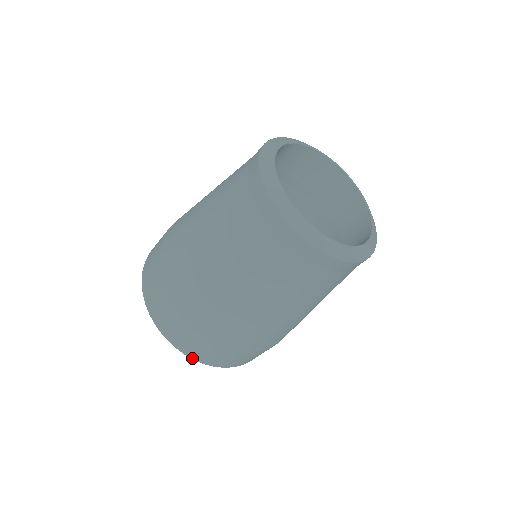
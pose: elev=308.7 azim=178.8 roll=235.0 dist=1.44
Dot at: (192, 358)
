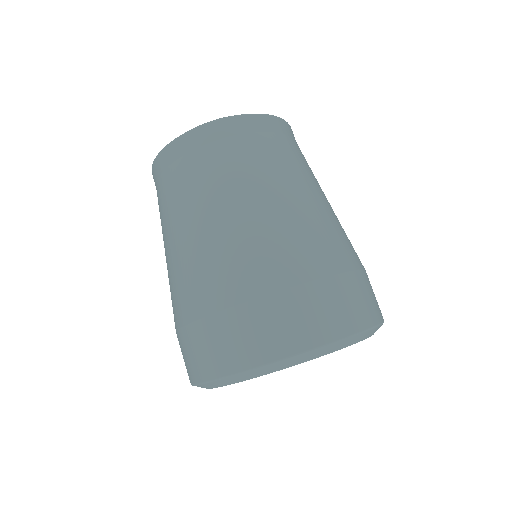
Dot at: (204, 381)
